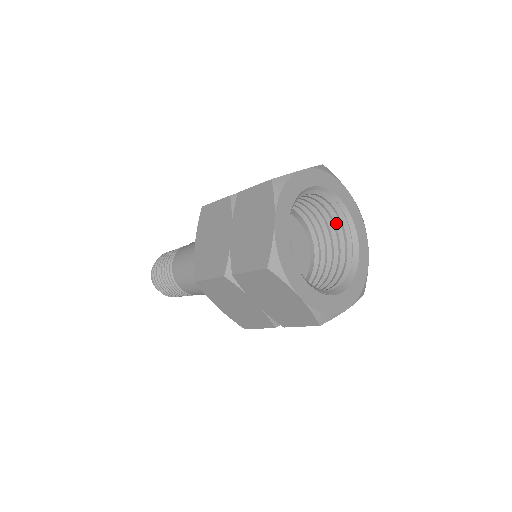
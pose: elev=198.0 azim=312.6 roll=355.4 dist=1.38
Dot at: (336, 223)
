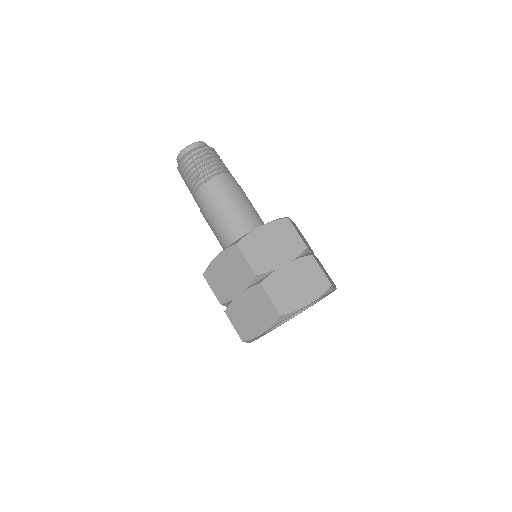
Dot at: occluded
